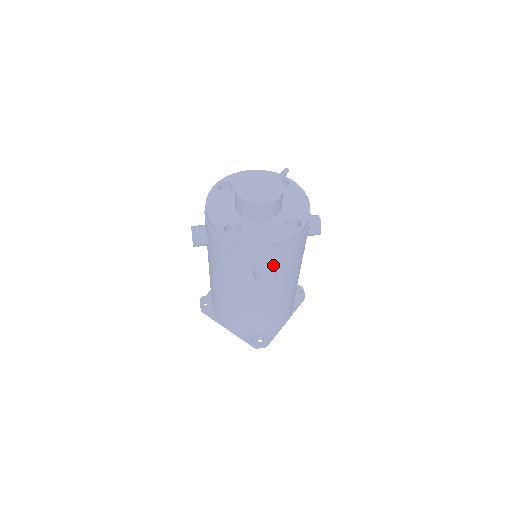
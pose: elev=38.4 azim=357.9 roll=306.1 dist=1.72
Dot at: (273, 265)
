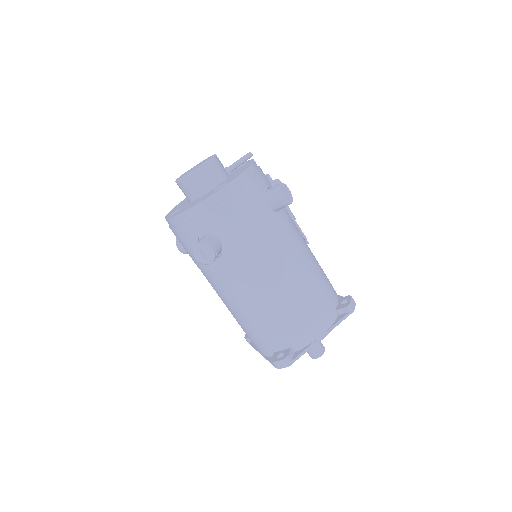
Dot at: (212, 236)
